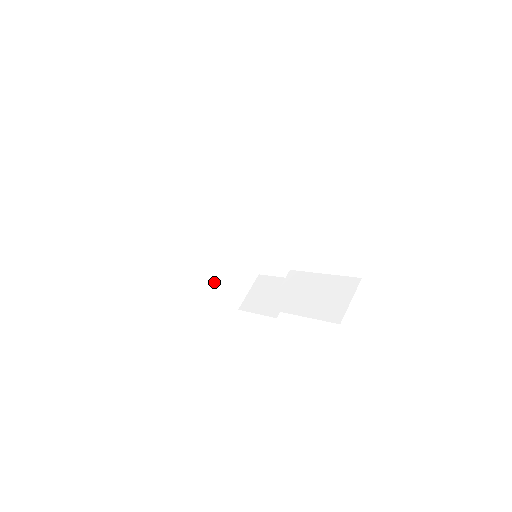
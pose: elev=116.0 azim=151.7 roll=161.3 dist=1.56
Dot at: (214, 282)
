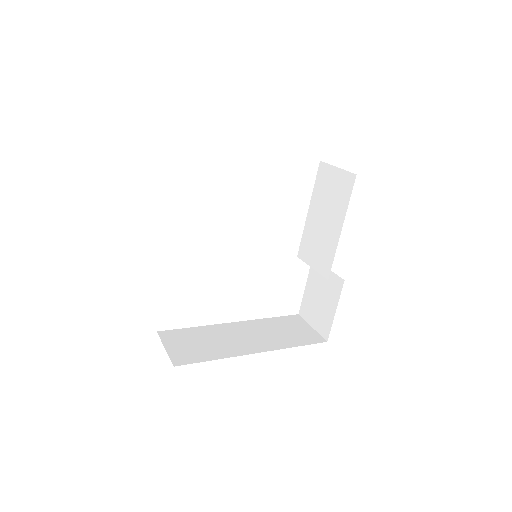
Dot at: (279, 346)
